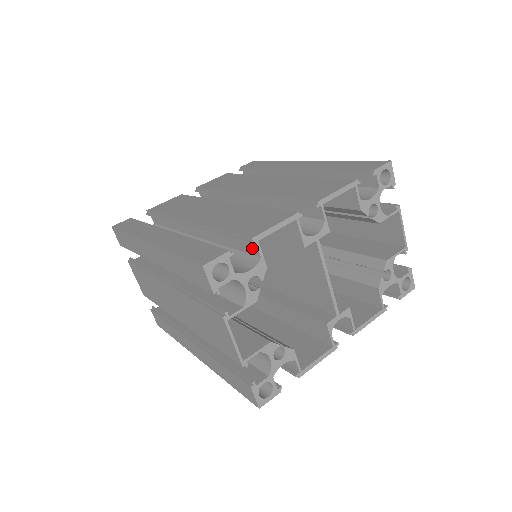
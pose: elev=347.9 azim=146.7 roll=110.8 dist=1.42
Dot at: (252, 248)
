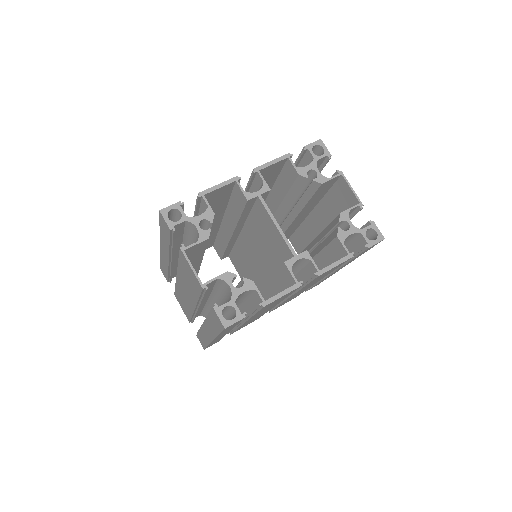
Dot at: (204, 204)
